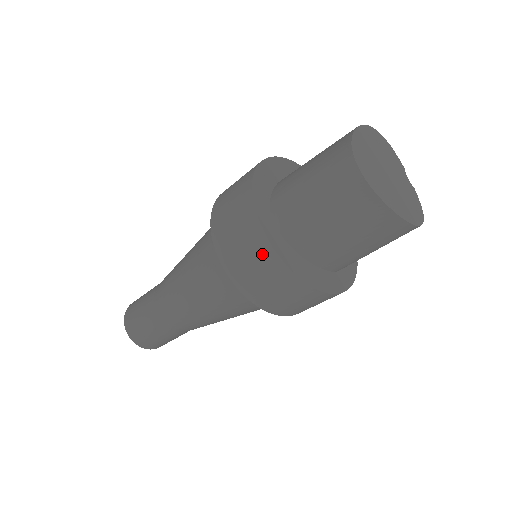
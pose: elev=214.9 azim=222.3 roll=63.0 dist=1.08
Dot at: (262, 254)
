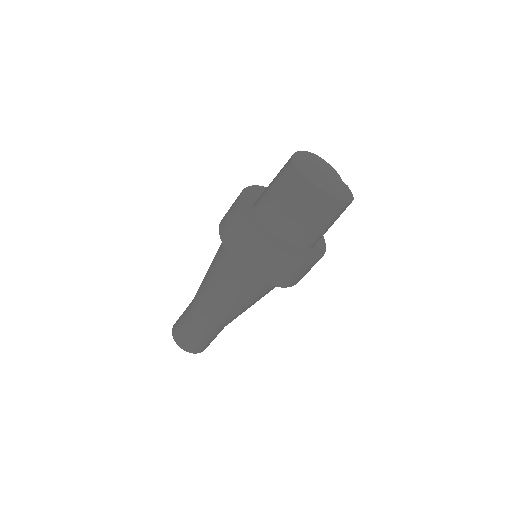
Dot at: (250, 236)
